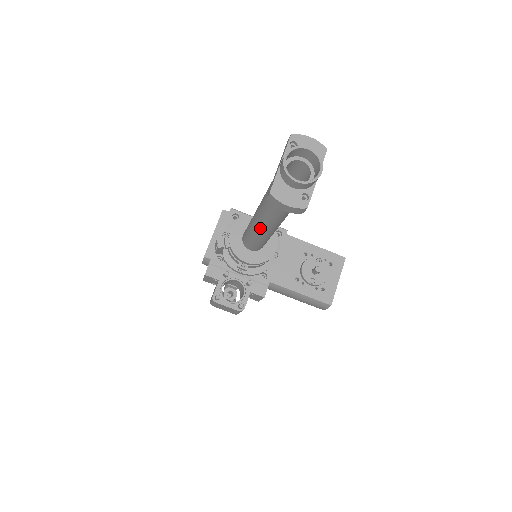
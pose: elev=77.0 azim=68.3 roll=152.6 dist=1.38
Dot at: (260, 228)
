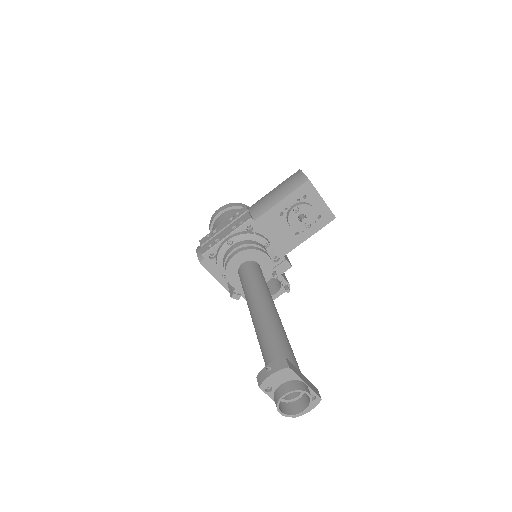
Dot at: occluded
